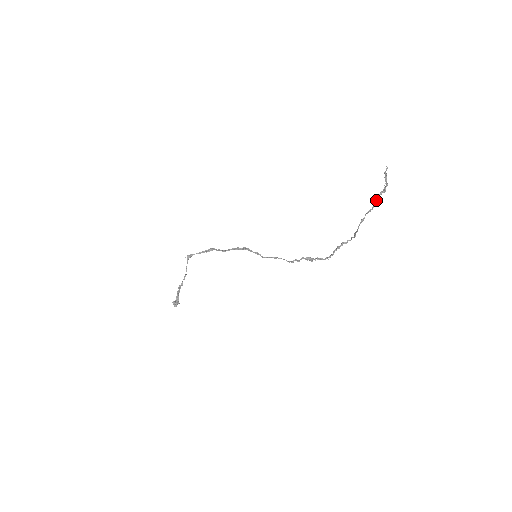
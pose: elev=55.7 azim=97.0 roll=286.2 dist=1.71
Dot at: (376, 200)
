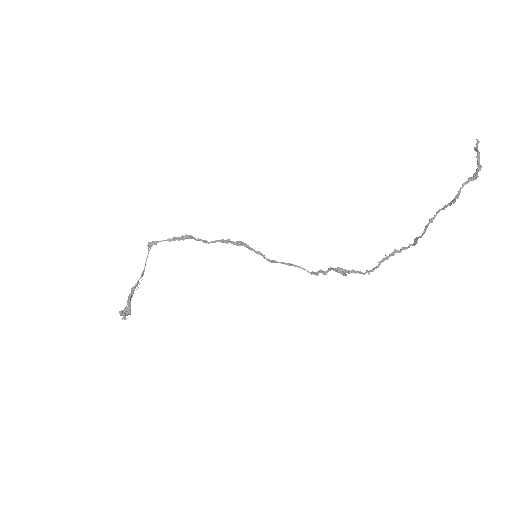
Dot at: (459, 191)
